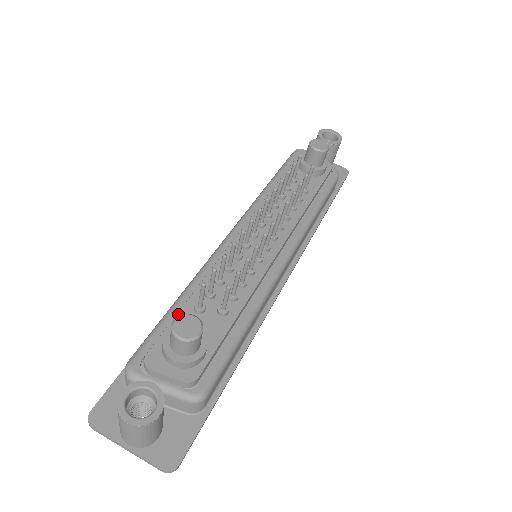
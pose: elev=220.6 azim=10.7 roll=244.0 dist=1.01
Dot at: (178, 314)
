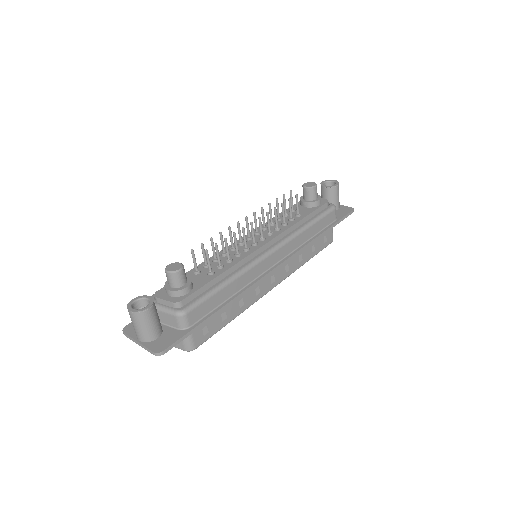
Dot at: occluded
